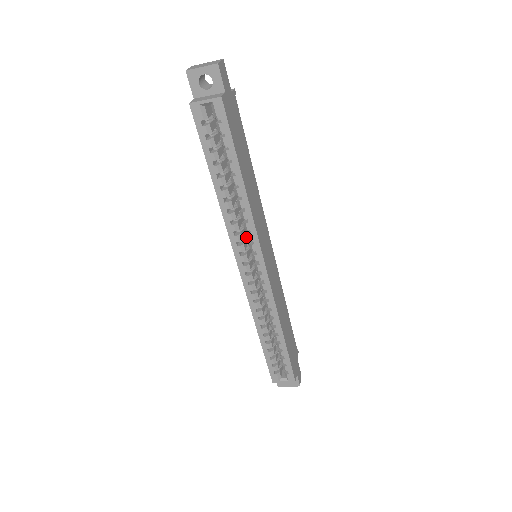
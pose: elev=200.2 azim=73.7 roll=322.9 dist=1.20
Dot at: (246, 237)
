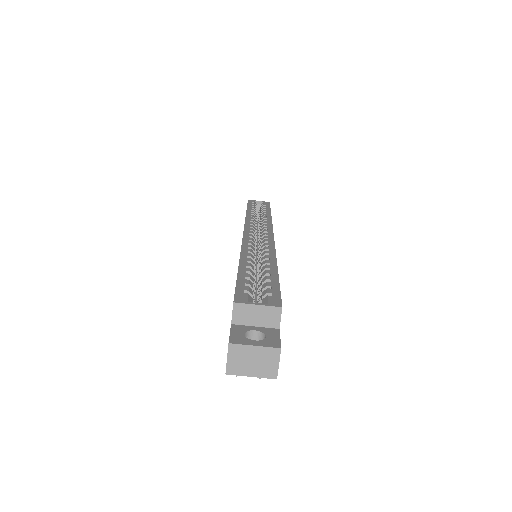
Dot at: (256, 237)
